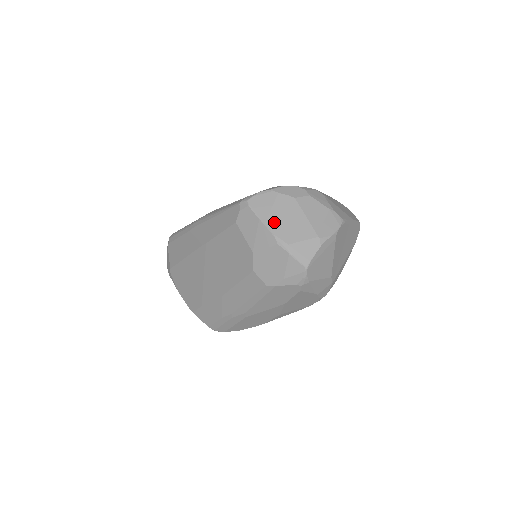
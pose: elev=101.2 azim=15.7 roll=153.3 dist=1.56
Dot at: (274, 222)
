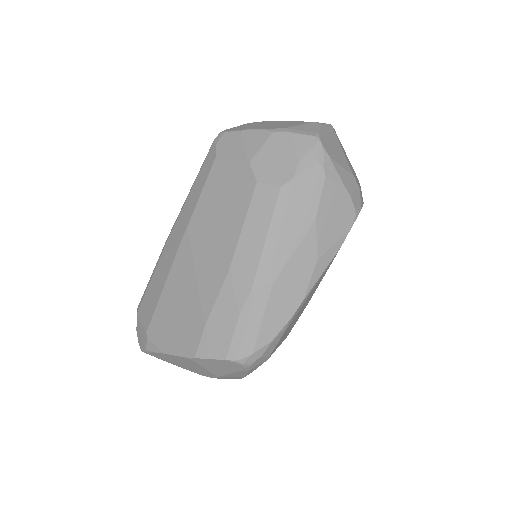
Dot at: (259, 127)
